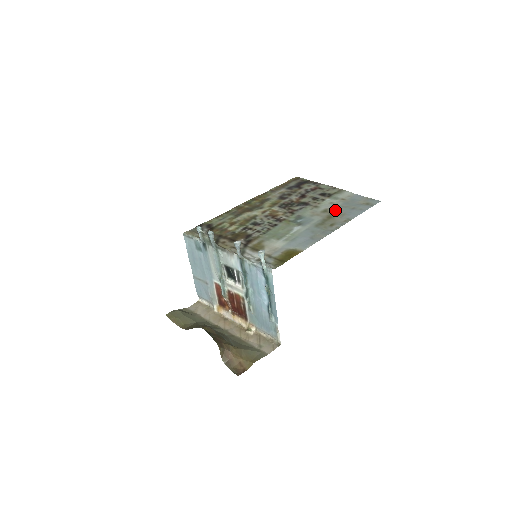
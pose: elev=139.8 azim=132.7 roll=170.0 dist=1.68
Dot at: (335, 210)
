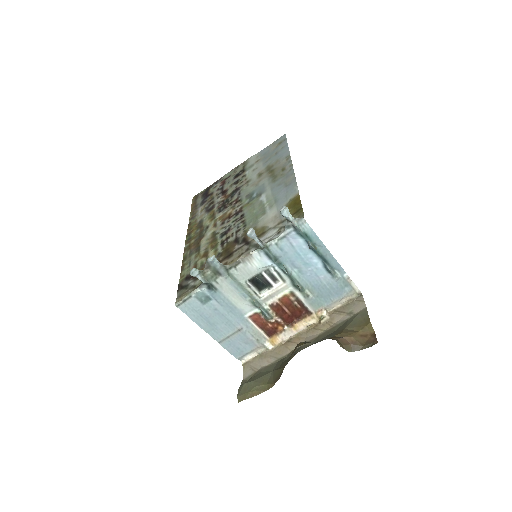
Dot at: (266, 167)
